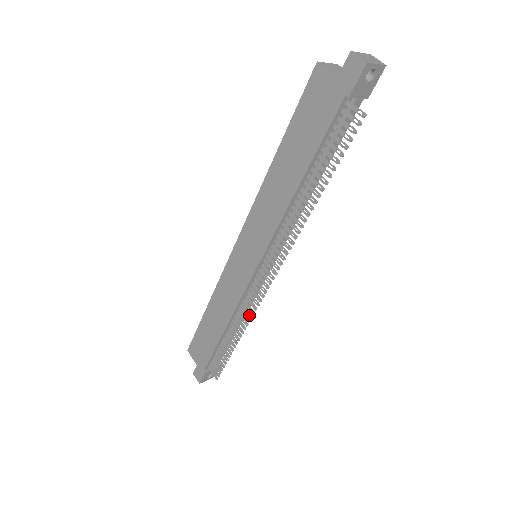
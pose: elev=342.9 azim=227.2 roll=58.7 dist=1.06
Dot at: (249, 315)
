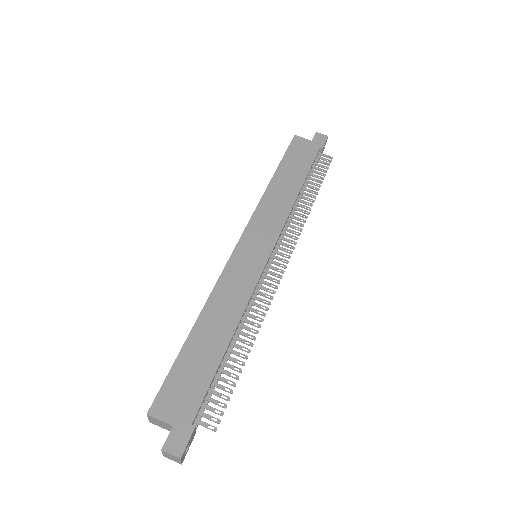
Dot at: (263, 308)
